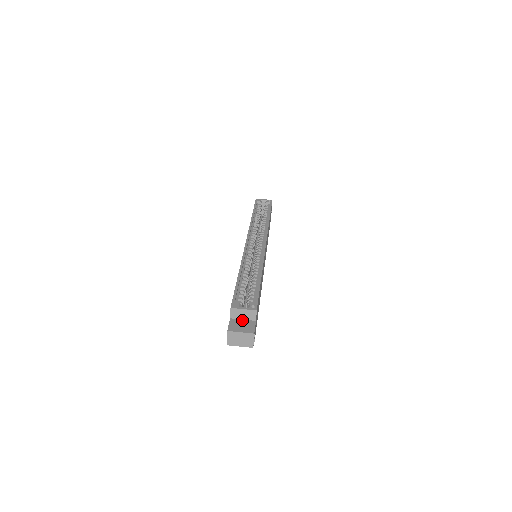
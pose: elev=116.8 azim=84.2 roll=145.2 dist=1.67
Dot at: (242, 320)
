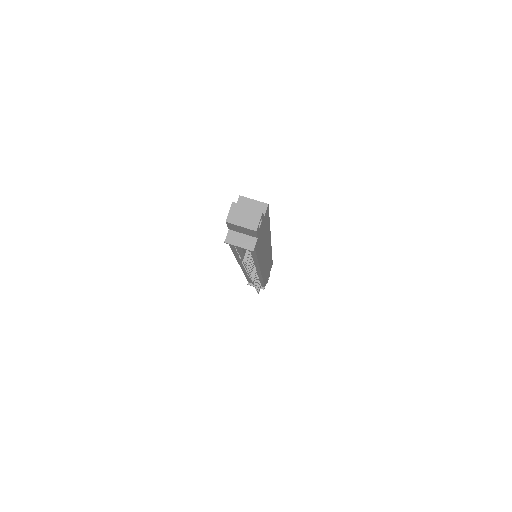
Dot at: occluded
